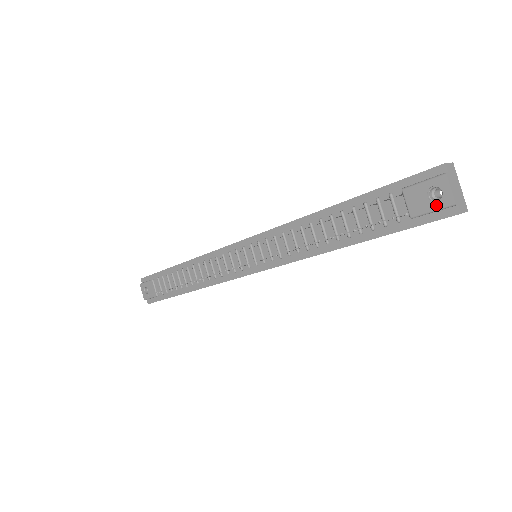
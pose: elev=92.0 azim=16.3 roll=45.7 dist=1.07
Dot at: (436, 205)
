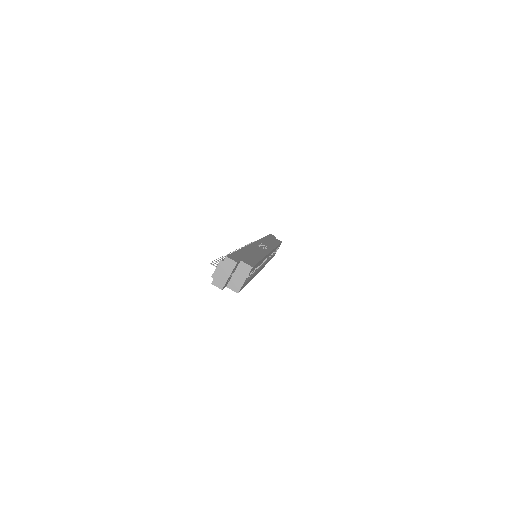
Dot at: occluded
